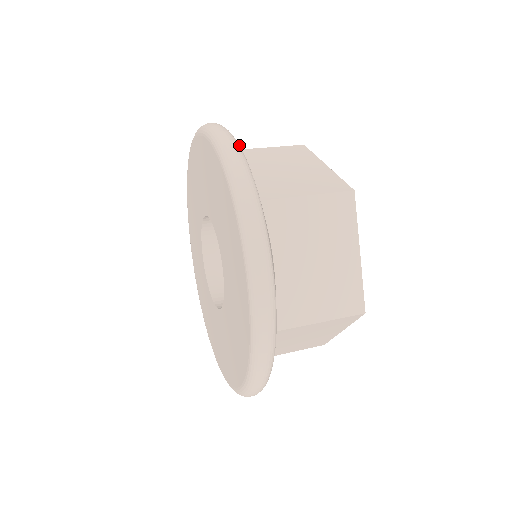
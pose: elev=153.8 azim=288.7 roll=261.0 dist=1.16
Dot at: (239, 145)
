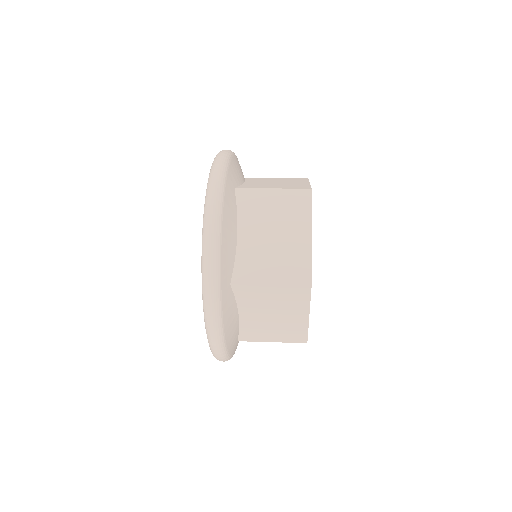
Dot at: (219, 244)
